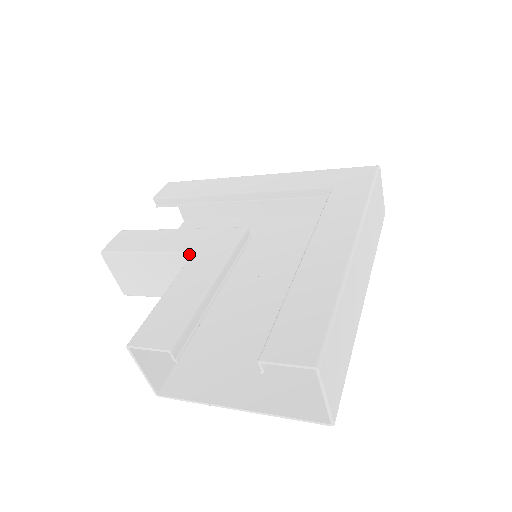
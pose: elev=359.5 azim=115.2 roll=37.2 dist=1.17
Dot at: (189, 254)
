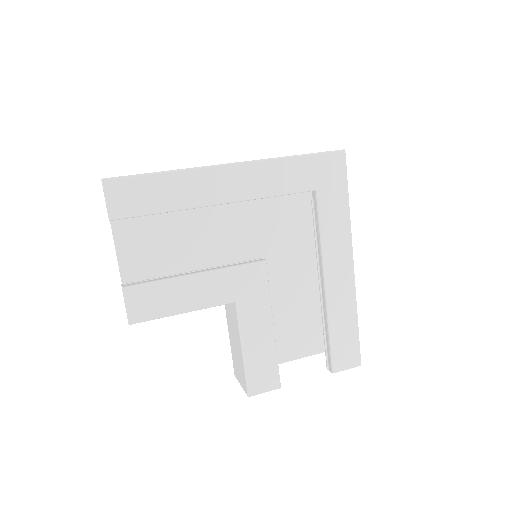
Dot at: occluded
